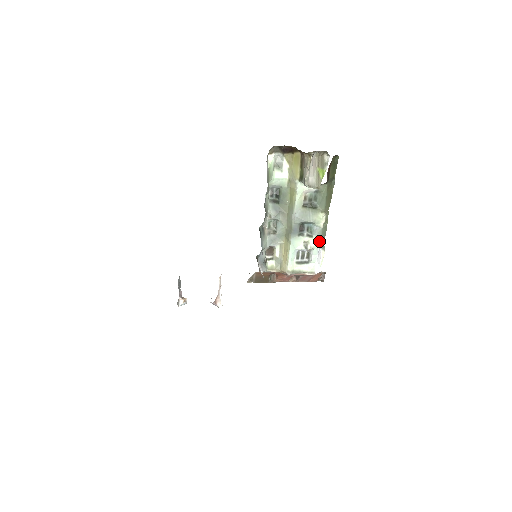
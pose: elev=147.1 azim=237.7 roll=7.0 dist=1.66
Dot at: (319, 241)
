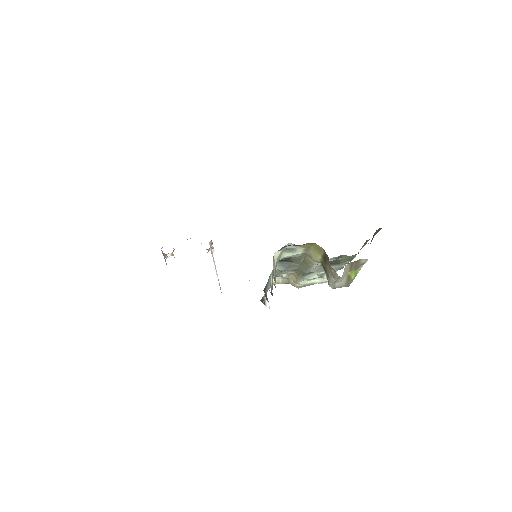
Dot at: occluded
